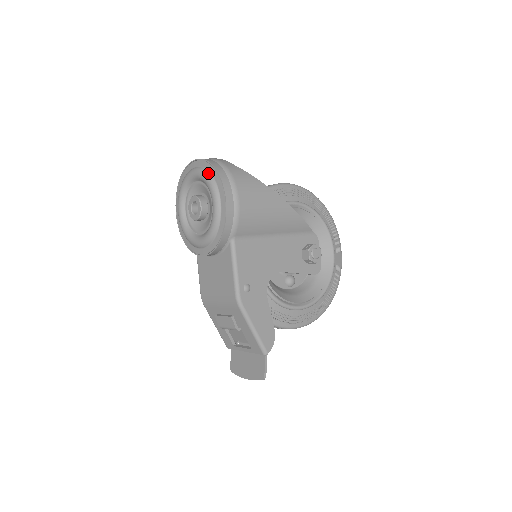
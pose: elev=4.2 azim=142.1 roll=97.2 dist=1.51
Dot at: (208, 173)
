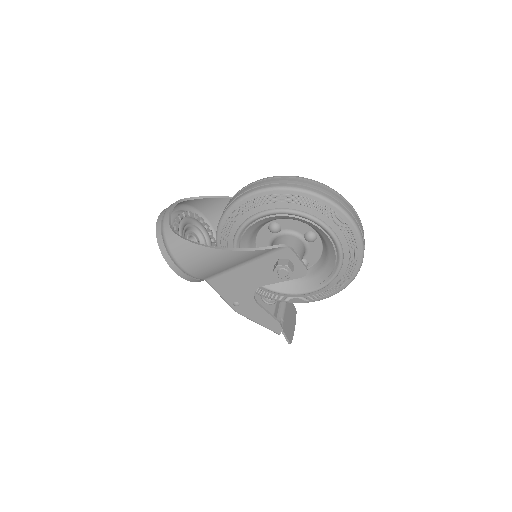
Dot at: occluded
